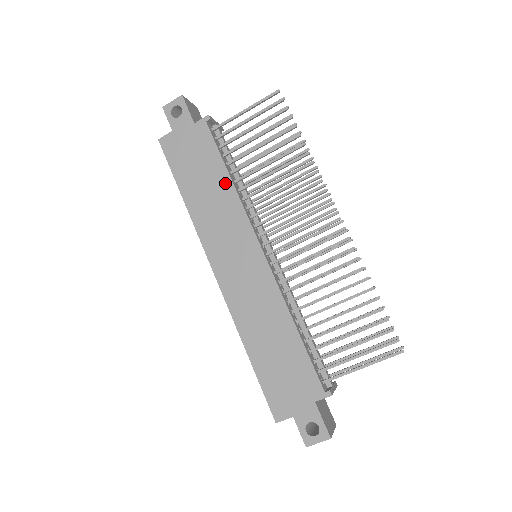
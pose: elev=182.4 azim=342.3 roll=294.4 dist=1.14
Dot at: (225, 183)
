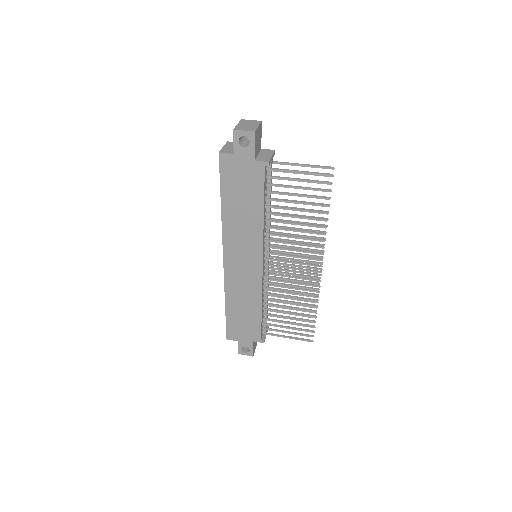
Dot at: (258, 215)
